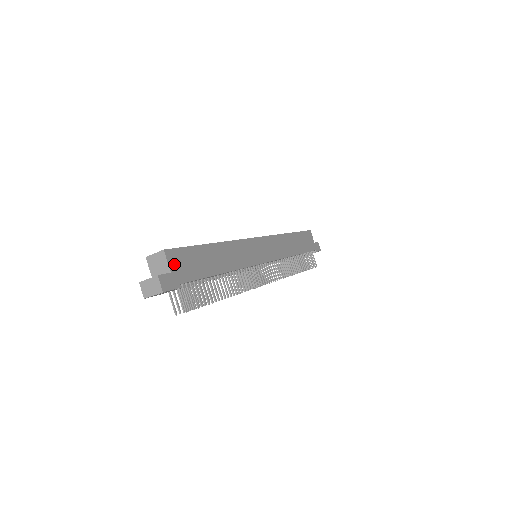
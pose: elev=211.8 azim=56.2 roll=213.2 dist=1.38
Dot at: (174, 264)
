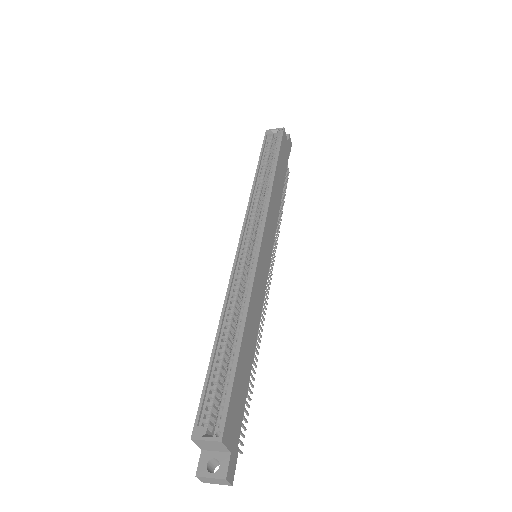
Dot at: (230, 437)
